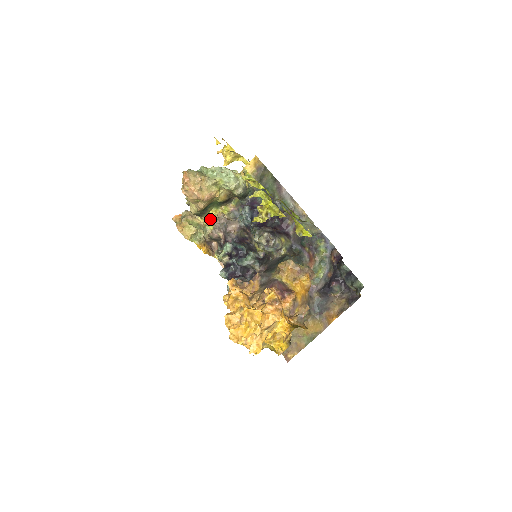
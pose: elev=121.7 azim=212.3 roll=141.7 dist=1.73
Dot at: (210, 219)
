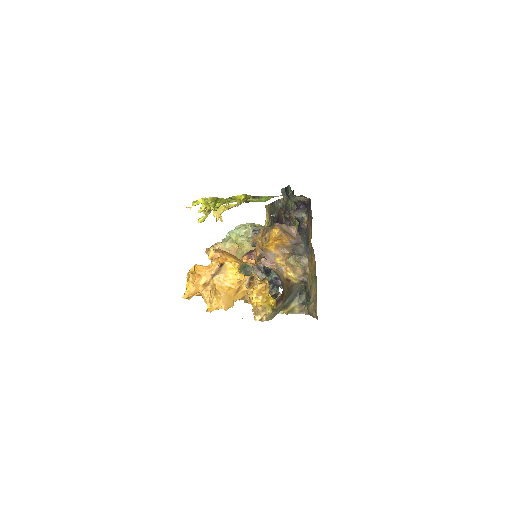
Dot at: occluded
